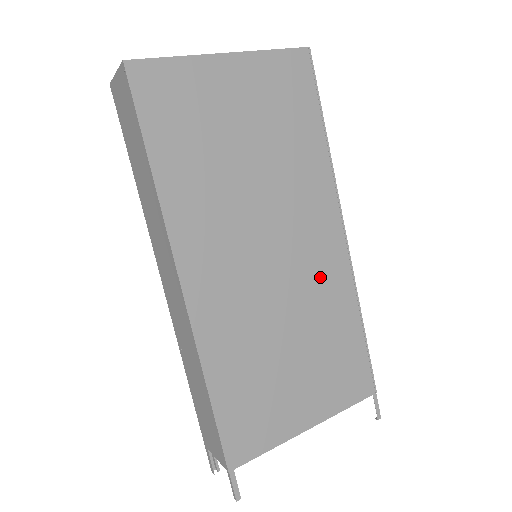
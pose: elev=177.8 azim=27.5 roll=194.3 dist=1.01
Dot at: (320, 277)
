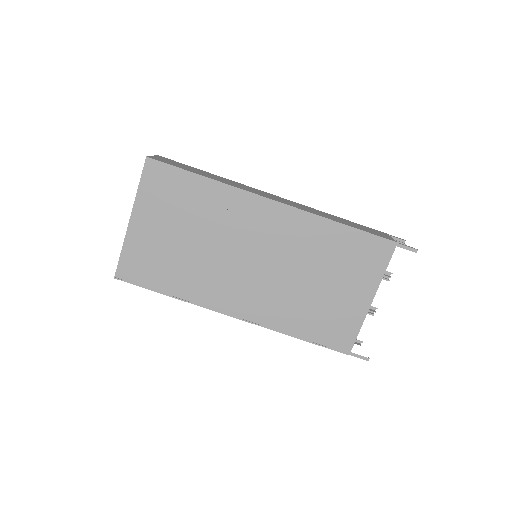
Dot at: (290, 237)
